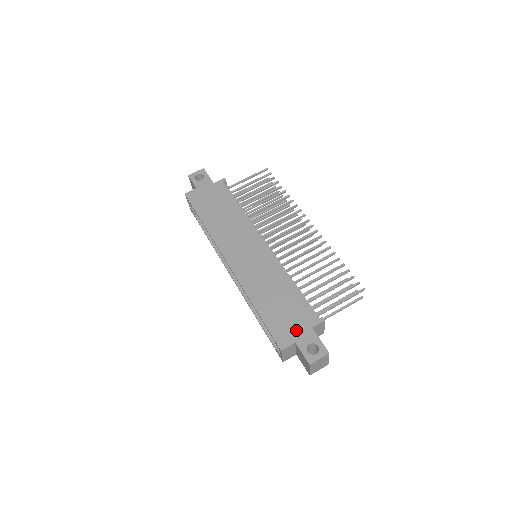
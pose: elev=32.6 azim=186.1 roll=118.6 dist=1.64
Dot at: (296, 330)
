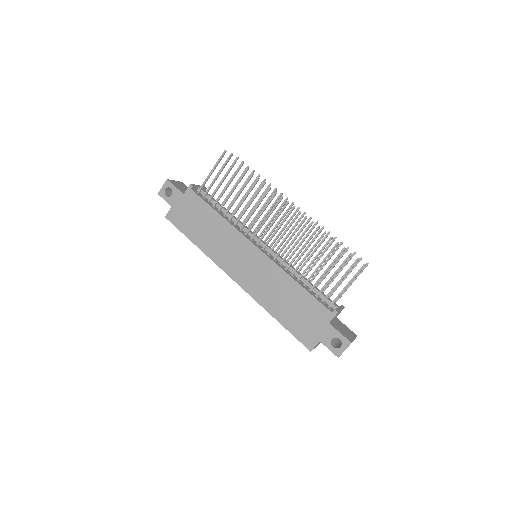
Dot at: (316, 329)
